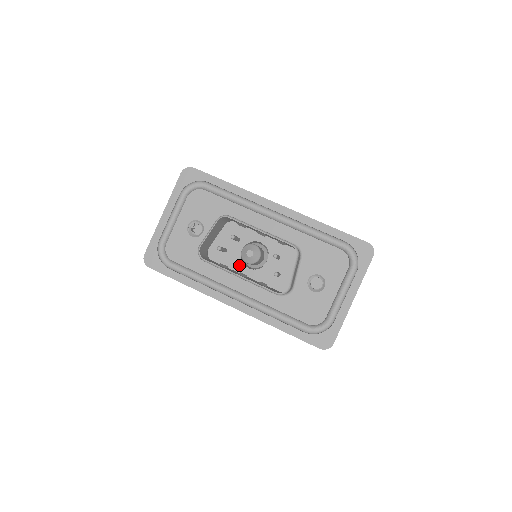
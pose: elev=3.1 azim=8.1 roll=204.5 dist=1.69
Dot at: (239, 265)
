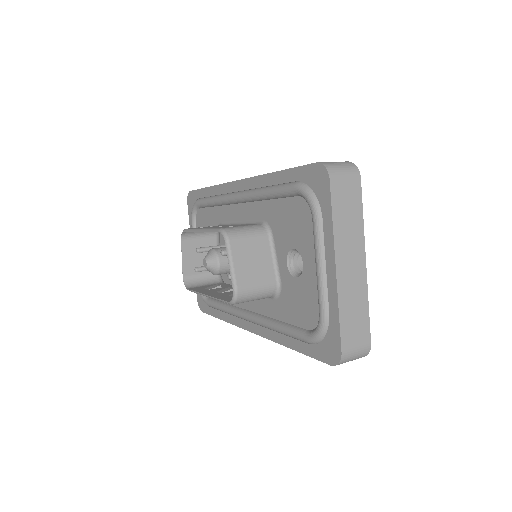
Dot at: occluded
